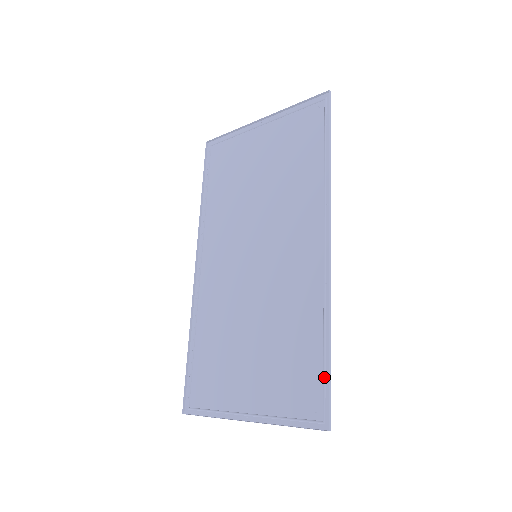
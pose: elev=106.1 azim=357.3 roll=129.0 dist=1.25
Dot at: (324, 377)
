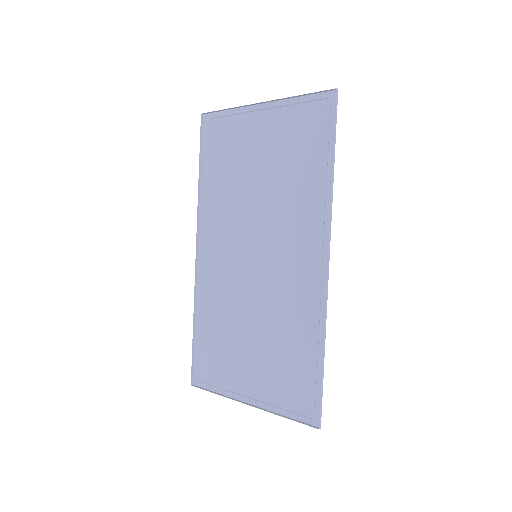
Dot at: (317, 384)
